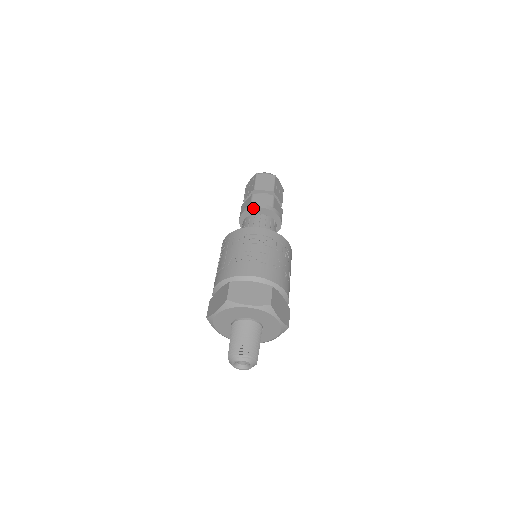
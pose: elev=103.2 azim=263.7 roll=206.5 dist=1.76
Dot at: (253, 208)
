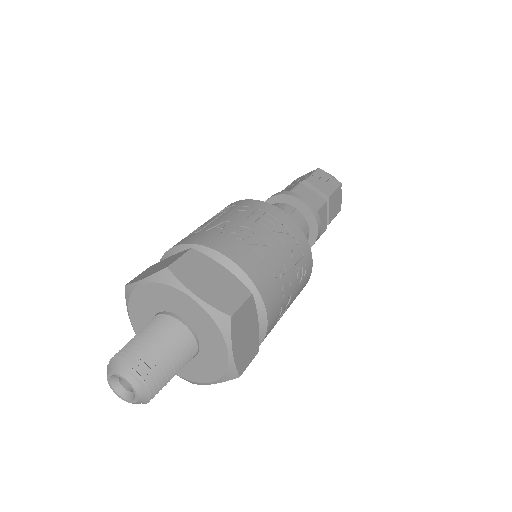
Dot at: (290, 196)
